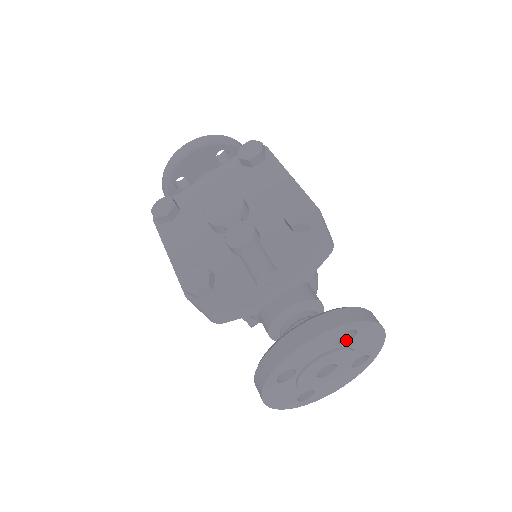
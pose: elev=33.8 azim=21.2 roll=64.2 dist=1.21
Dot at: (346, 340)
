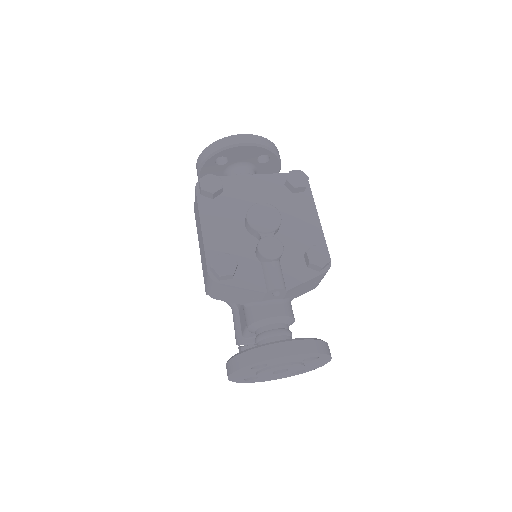
Dot at: (307, 359)
